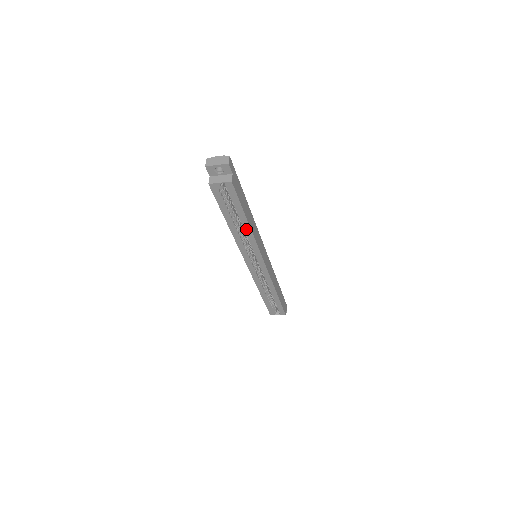
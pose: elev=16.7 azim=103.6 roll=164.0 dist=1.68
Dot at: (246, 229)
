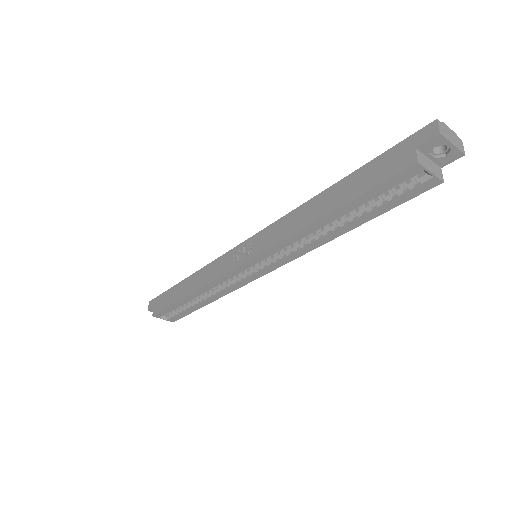
Dot at: (331, 234)
